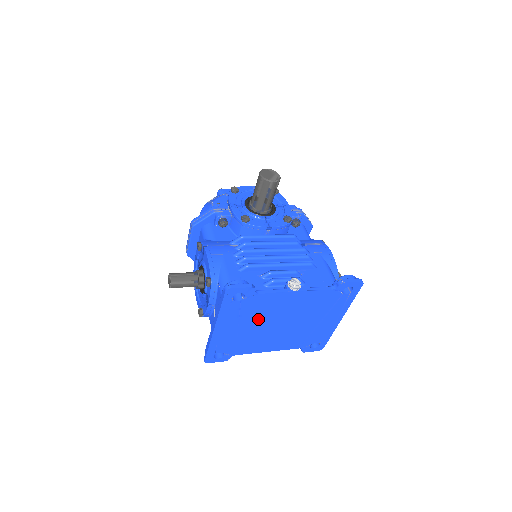
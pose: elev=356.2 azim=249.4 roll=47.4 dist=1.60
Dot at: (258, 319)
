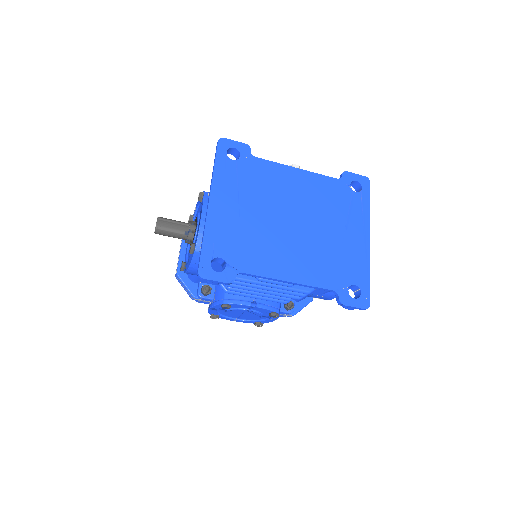
Dot at: (262, 202)
